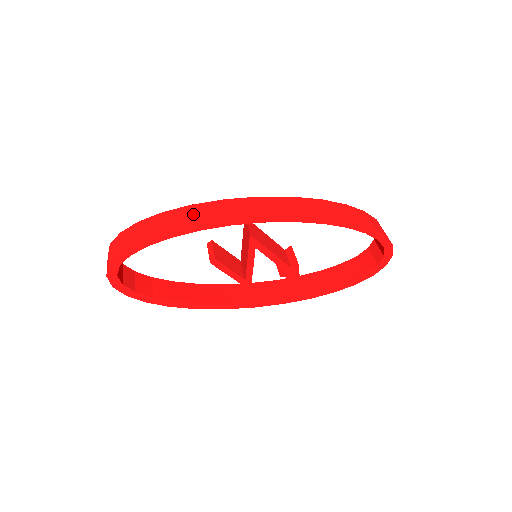
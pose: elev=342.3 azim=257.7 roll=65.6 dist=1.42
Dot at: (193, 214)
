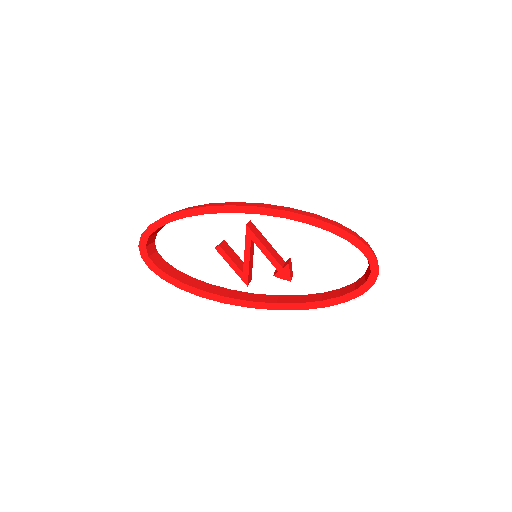
Dot at: (207, 205)
